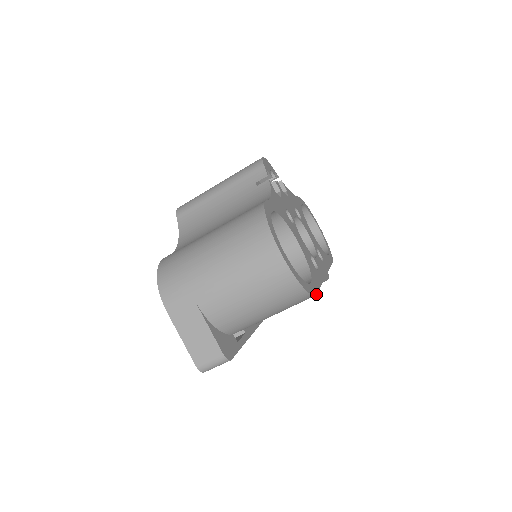
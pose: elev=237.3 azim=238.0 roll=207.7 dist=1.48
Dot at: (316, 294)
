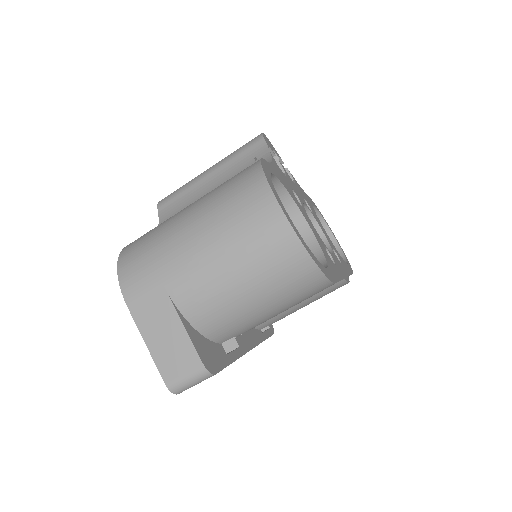
Dot at: (334, 283)
